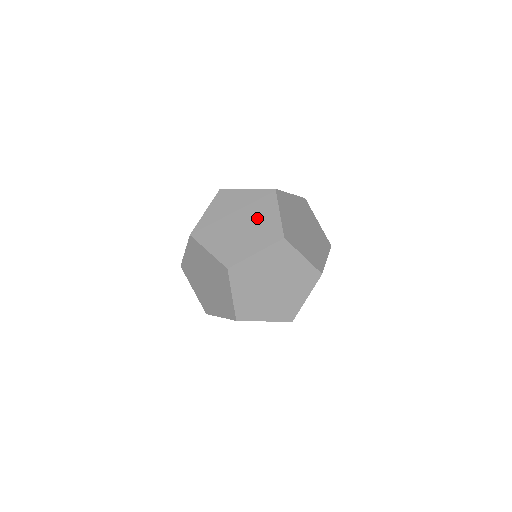
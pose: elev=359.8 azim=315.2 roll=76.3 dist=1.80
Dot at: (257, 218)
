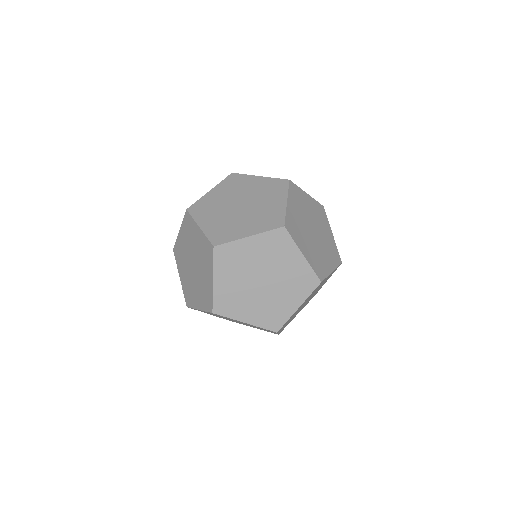
Dot at: (281, 270)
